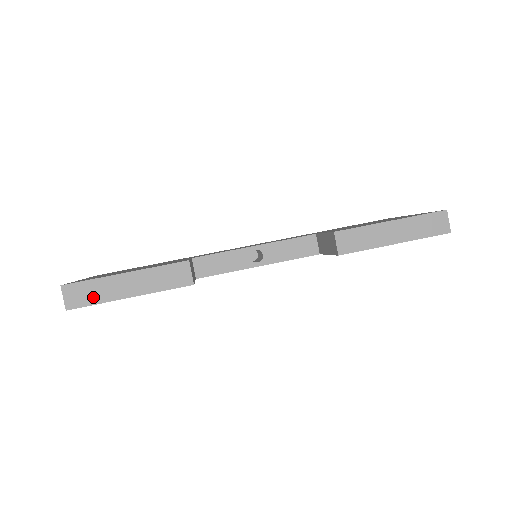
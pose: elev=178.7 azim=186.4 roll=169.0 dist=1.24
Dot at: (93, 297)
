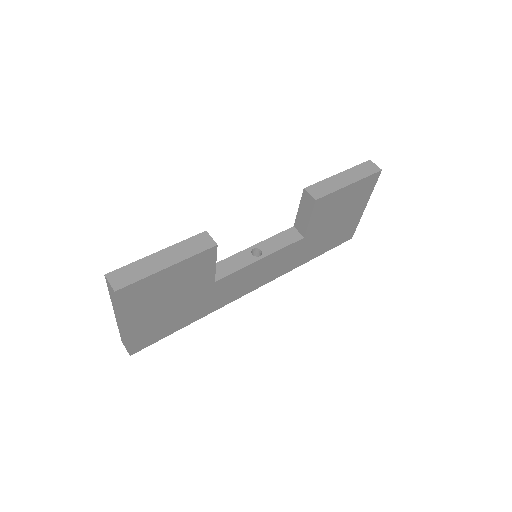
Dot at: (136, 275)
